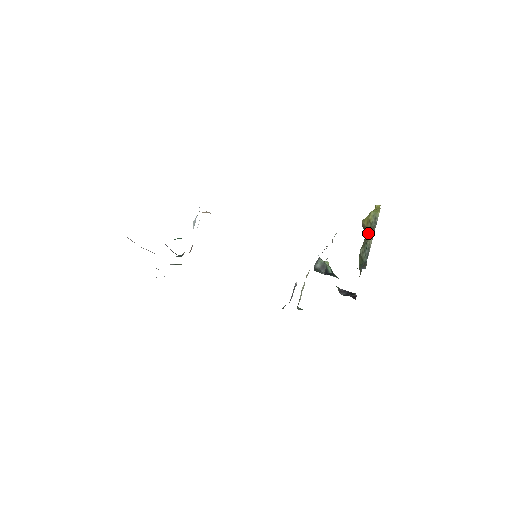
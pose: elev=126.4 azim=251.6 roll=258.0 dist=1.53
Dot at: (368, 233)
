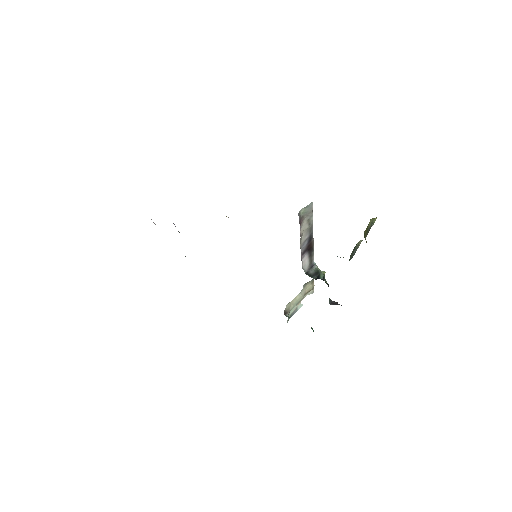
Dot at: occluded
